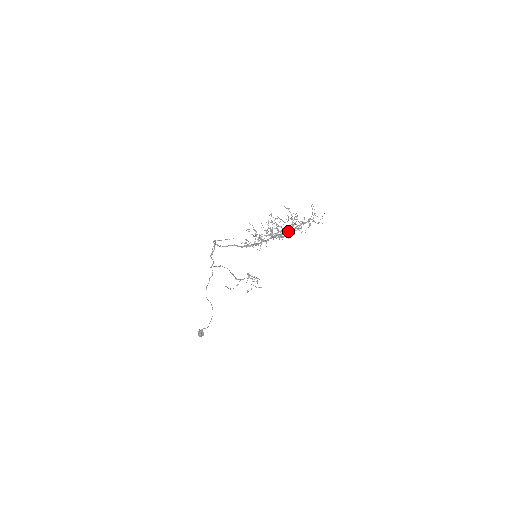
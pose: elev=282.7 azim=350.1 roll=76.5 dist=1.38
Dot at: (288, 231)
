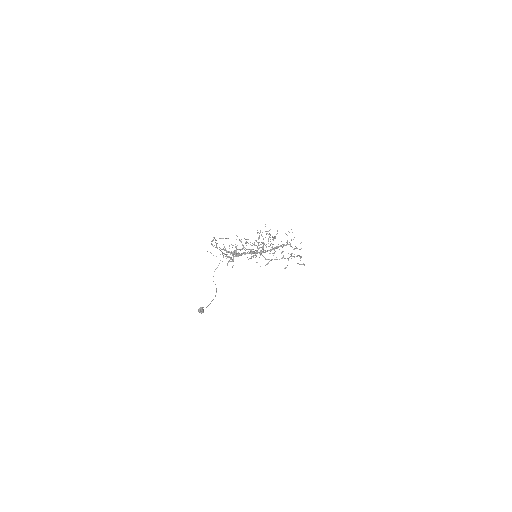
Dot at: occluded
